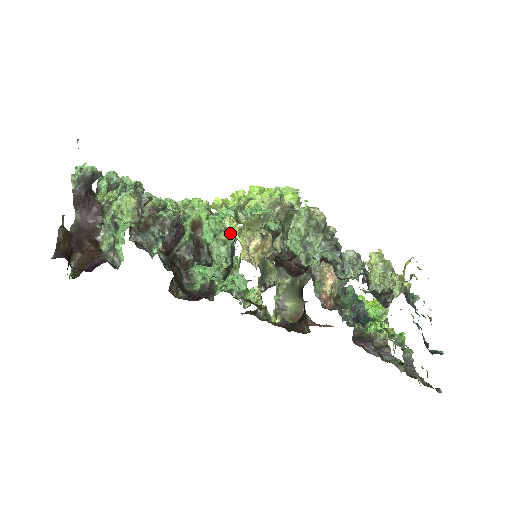
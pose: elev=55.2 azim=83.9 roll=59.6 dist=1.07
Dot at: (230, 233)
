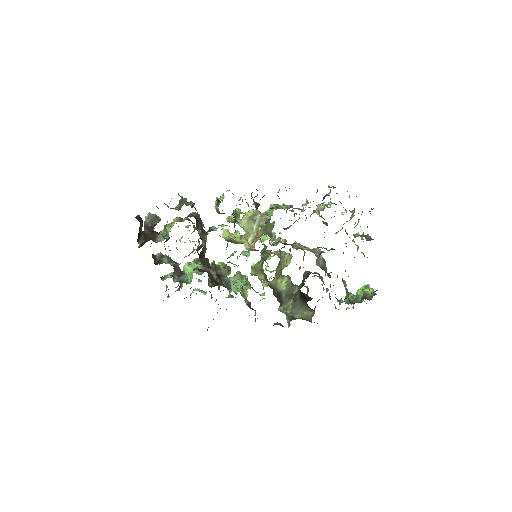
Dot at: (241, 275)
